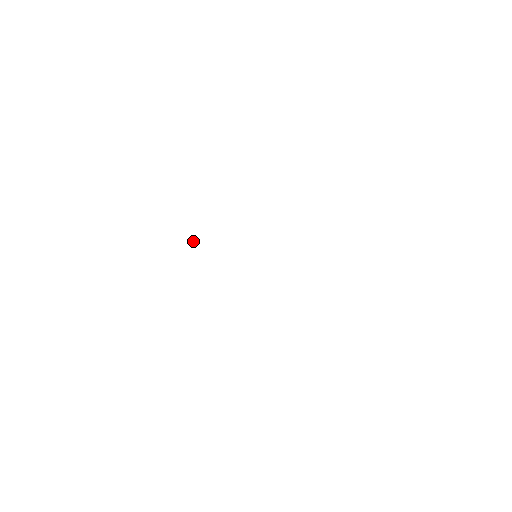
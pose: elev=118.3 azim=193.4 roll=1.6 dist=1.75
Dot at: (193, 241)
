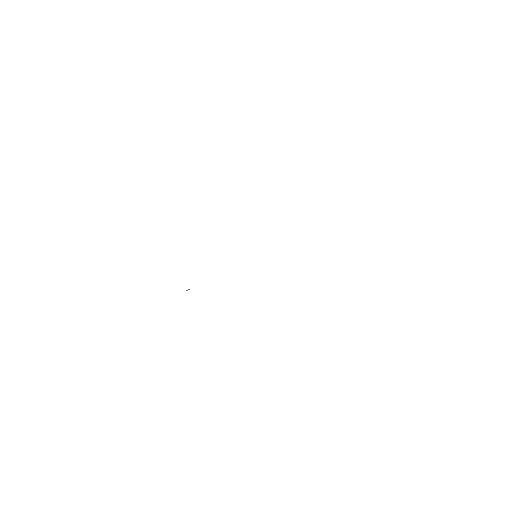
Dot at: occluded
